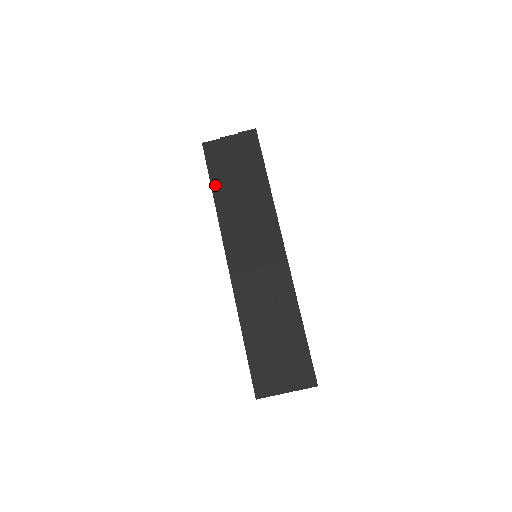
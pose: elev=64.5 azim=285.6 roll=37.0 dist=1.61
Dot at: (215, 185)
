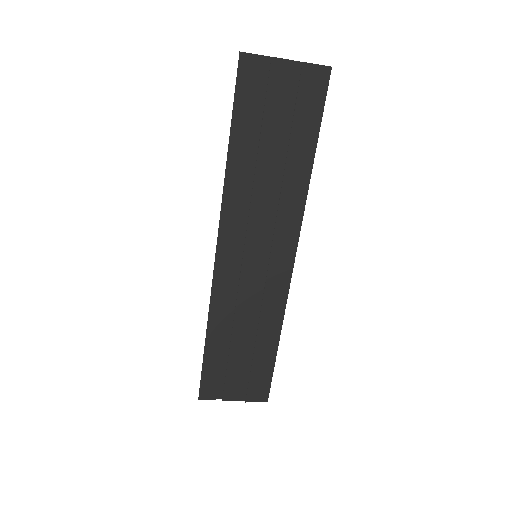
Dot at: (236, 135)
